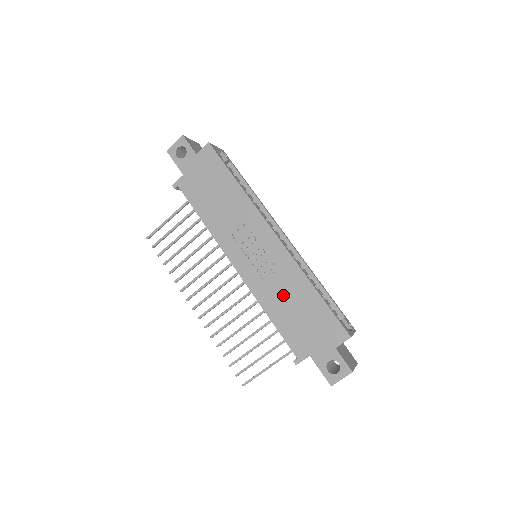
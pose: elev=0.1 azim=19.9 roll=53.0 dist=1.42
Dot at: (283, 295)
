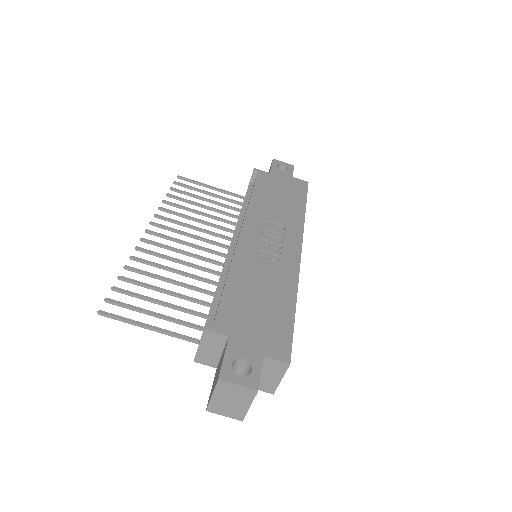
Dot at: (261, 280)
